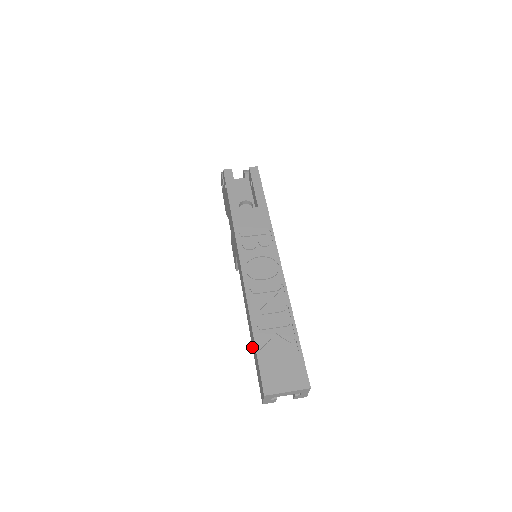
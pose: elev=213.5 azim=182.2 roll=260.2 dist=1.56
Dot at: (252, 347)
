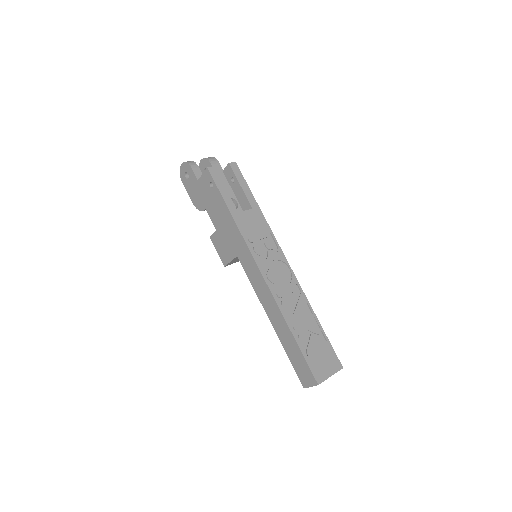
Dot at: (281, 343)
